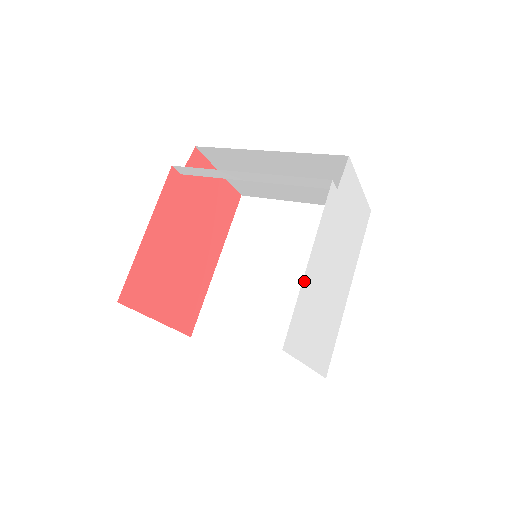
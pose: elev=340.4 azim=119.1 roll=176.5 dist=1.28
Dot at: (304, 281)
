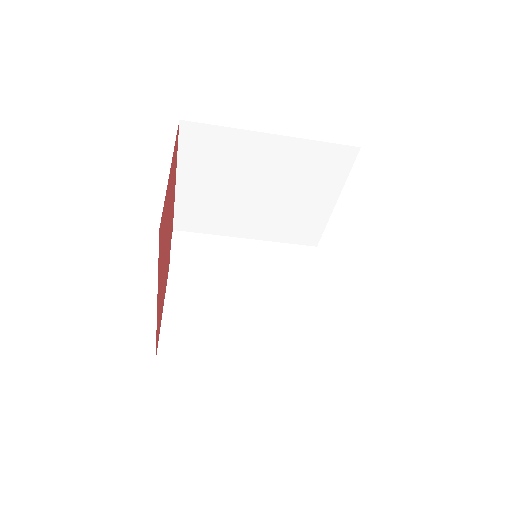
Dot at: occluded
